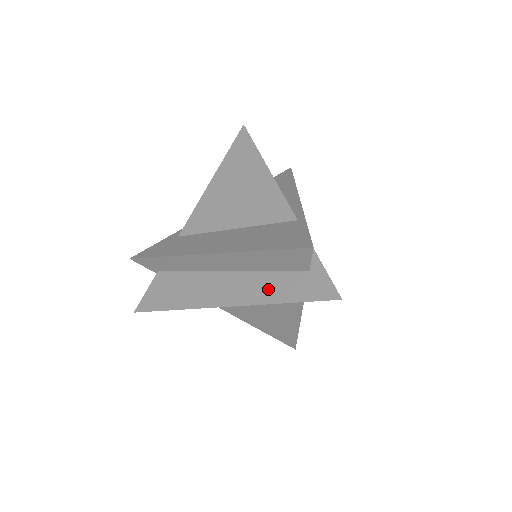
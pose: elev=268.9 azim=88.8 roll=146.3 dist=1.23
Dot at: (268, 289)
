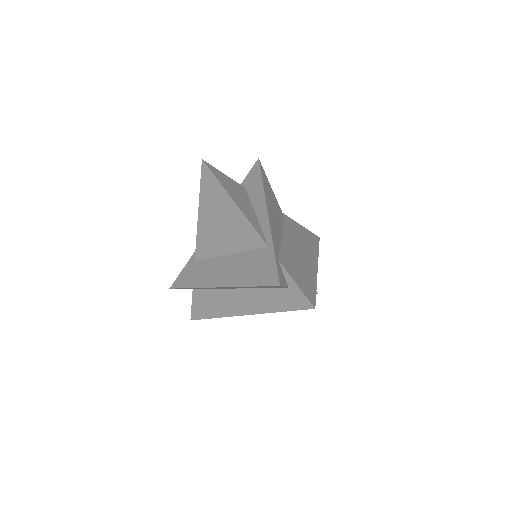
Dot at: (267, 302)
